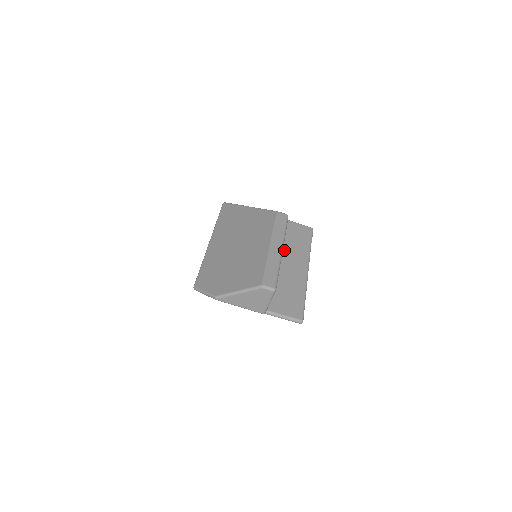
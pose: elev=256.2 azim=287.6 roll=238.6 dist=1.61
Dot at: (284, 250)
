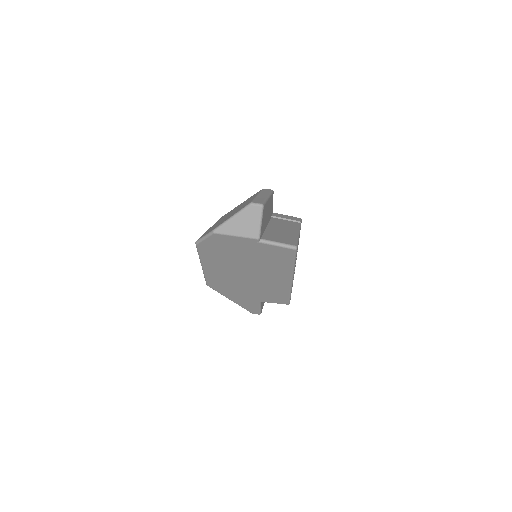
Dot at: (275, 223)
